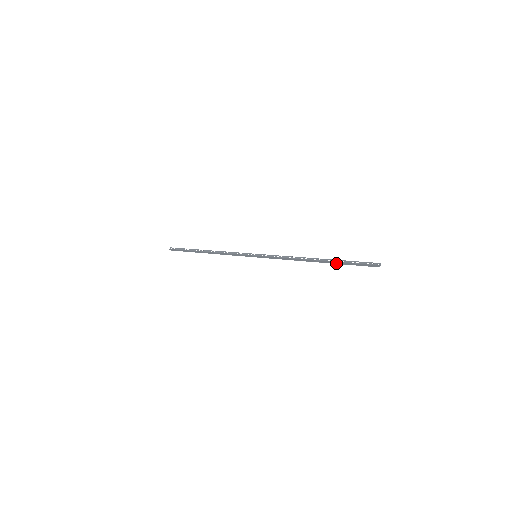
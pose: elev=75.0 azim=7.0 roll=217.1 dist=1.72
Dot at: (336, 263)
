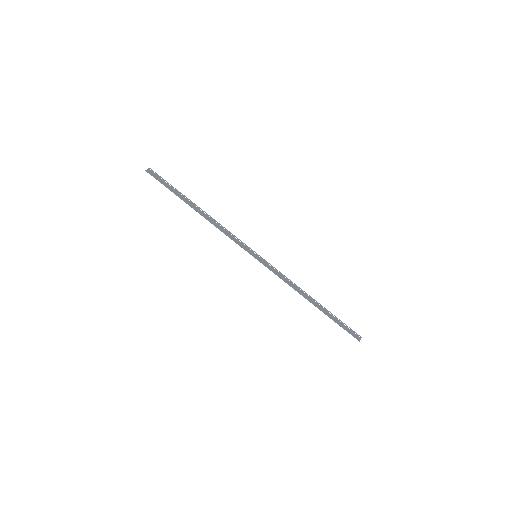
Dot at: (329, 316)
